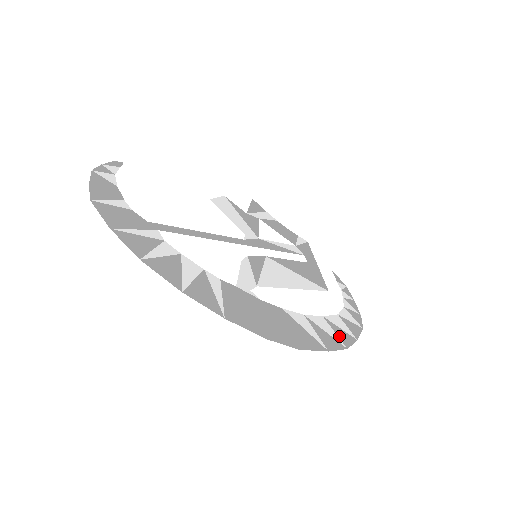
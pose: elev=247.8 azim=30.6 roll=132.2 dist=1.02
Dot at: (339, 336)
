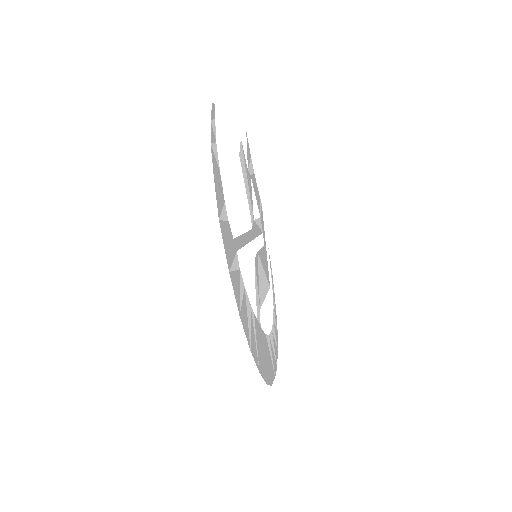
Dot at: (275, 352)
